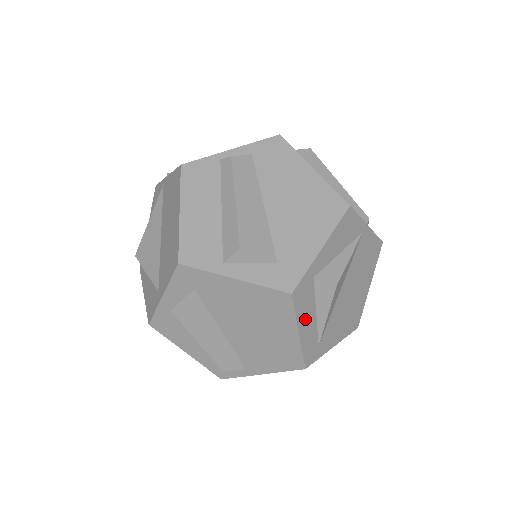
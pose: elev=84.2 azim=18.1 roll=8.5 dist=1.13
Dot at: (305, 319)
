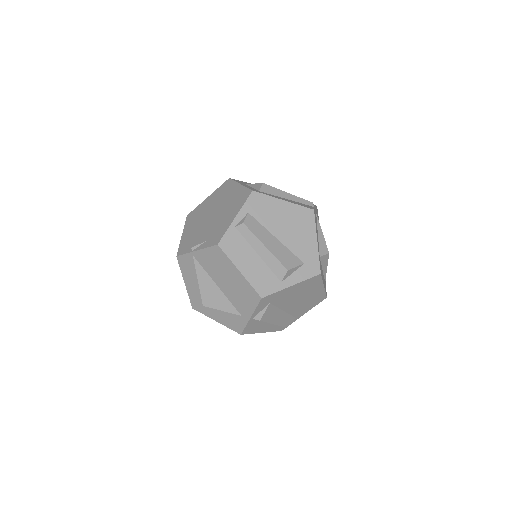
Dot at: occluded
